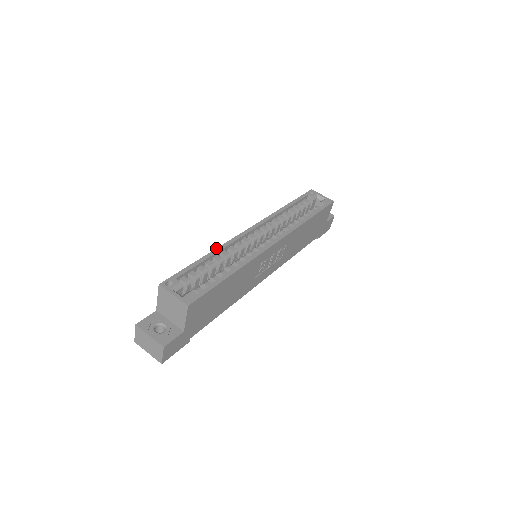
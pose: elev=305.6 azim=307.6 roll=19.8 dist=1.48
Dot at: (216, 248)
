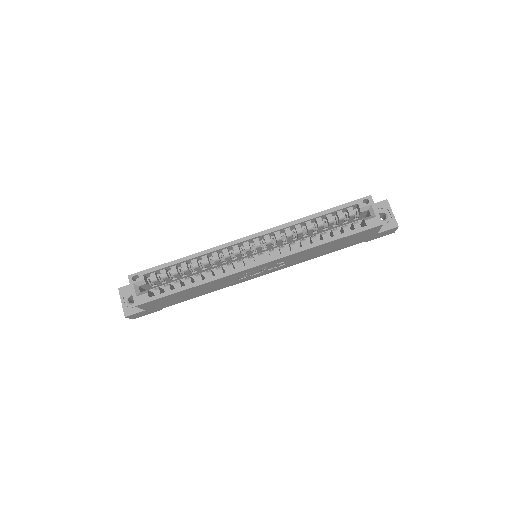
Dot at: occluded
